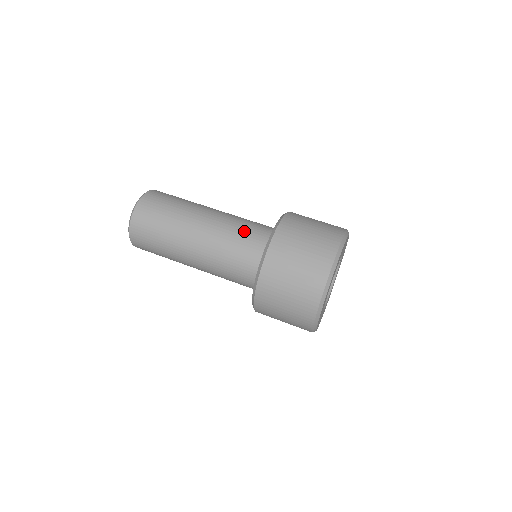
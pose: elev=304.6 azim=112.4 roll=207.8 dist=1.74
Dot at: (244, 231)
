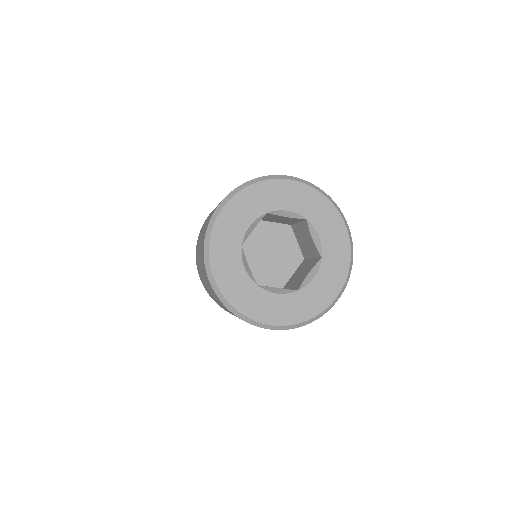
Dot at: occluded
